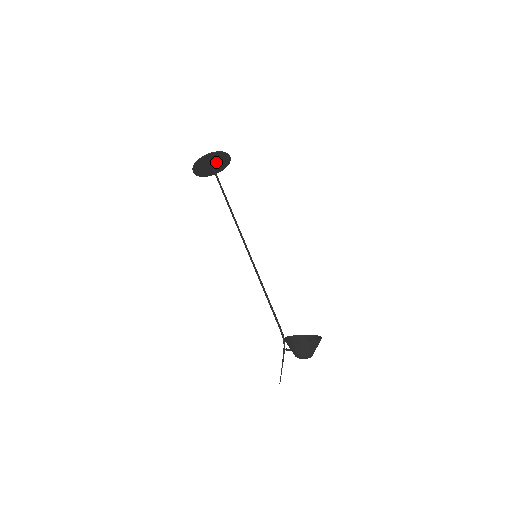
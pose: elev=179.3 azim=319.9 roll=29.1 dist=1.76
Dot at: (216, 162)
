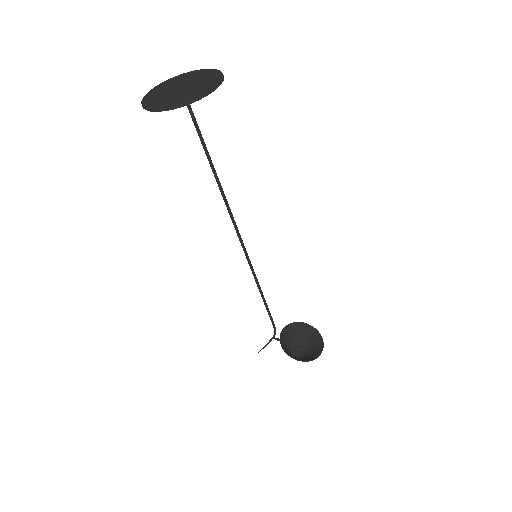
Dot at: (192, 86)
